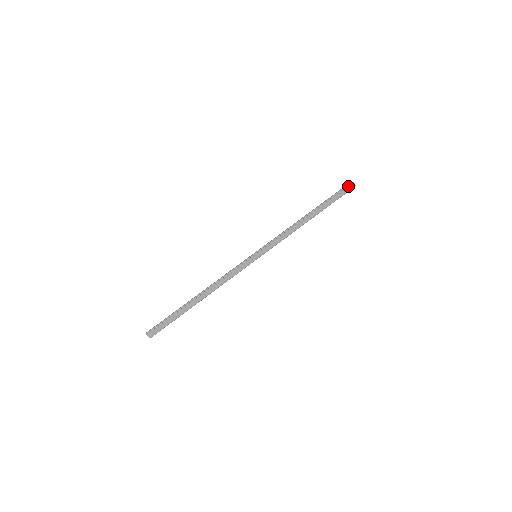
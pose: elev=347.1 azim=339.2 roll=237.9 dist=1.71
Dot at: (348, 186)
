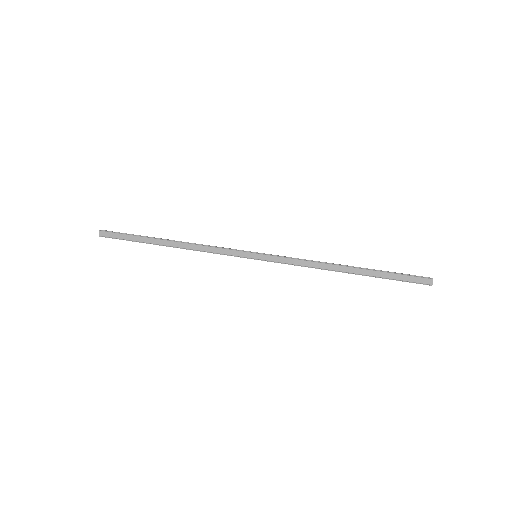
Dot at: (422, 277)
